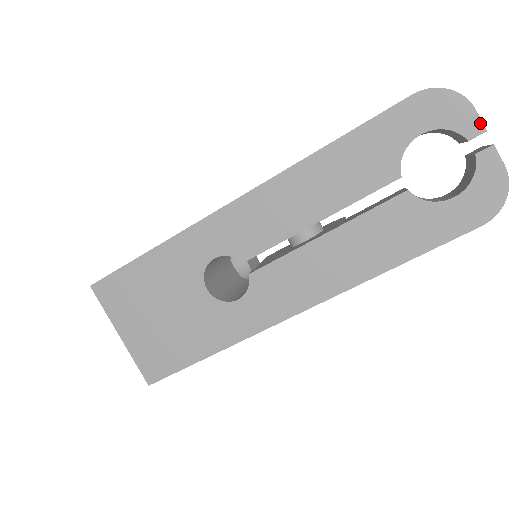
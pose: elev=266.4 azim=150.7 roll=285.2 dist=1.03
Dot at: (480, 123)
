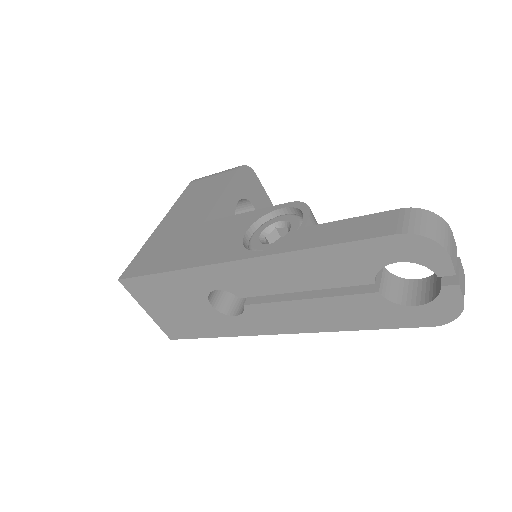
Dot at: (452, 268)
